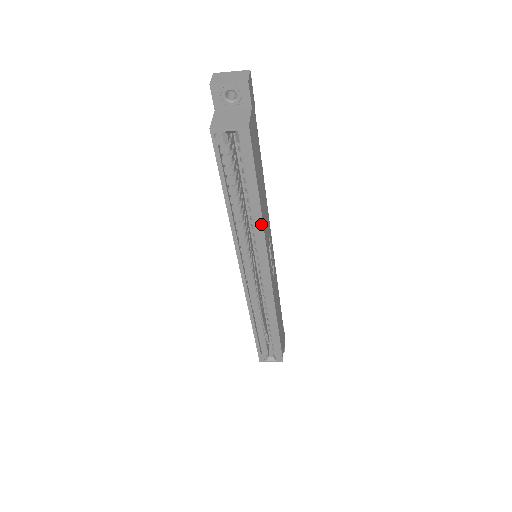
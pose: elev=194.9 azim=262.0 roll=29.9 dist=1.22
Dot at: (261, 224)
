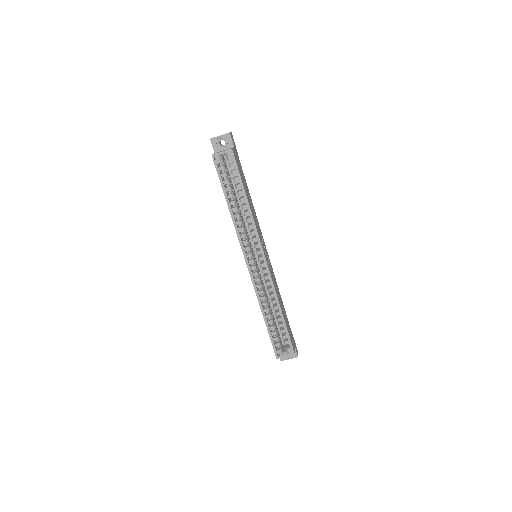
Dot at: (251, 216)
